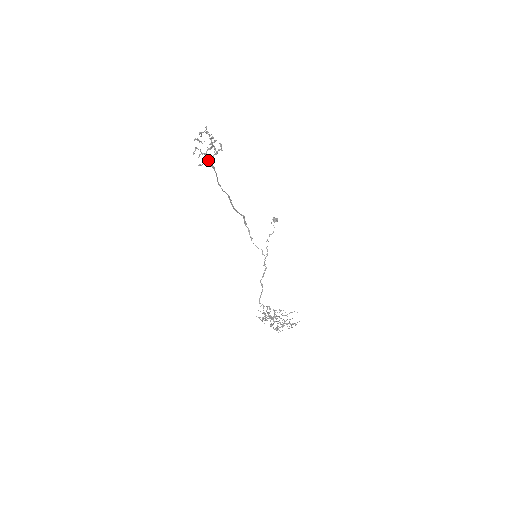
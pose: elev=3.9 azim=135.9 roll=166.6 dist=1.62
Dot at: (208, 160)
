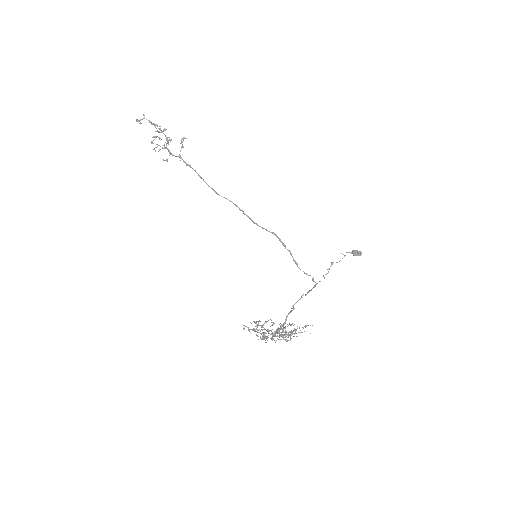
Dot at: (175, 156)
